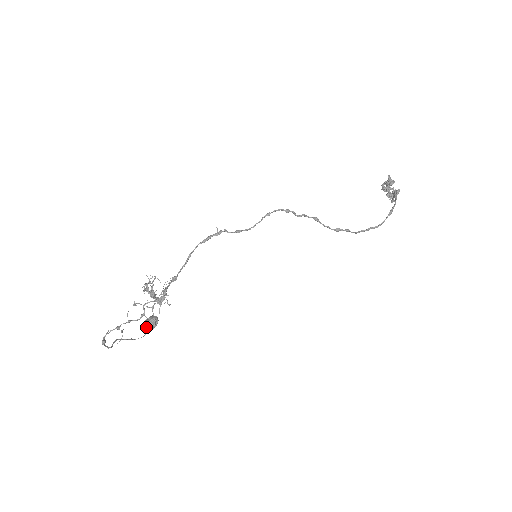
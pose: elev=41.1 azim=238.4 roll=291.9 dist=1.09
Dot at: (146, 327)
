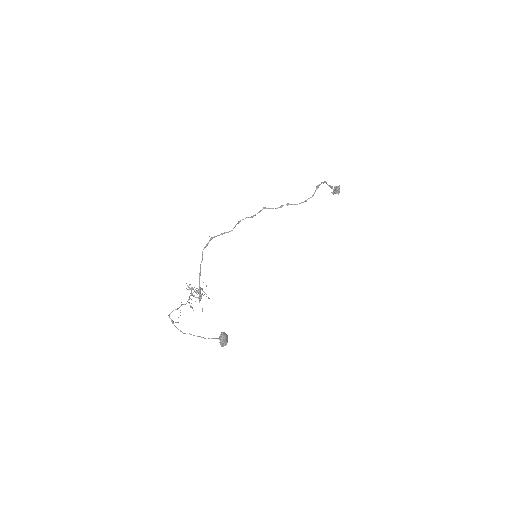
Dot at: (220, 340)
